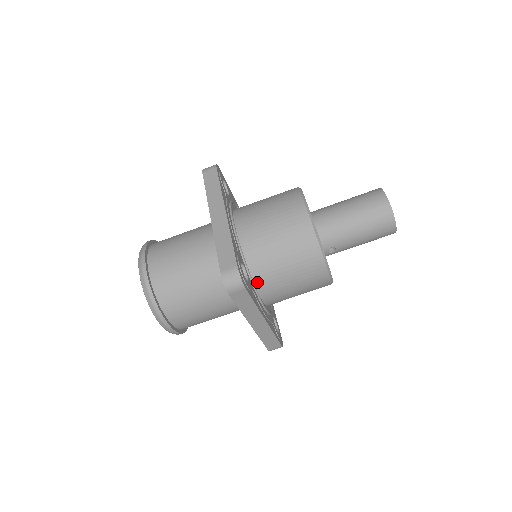
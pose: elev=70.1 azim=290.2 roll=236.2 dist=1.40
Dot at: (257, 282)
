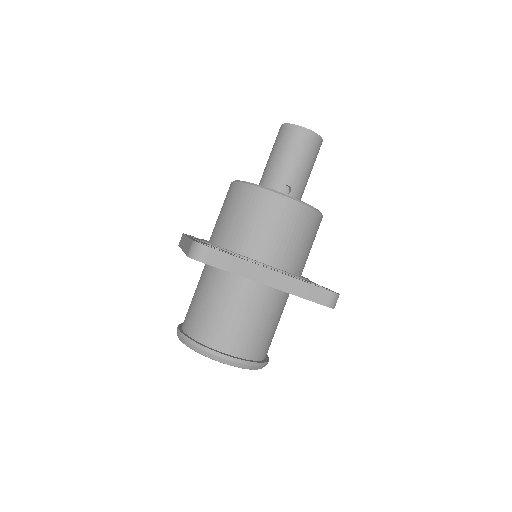
Dot at: (245, 254)
